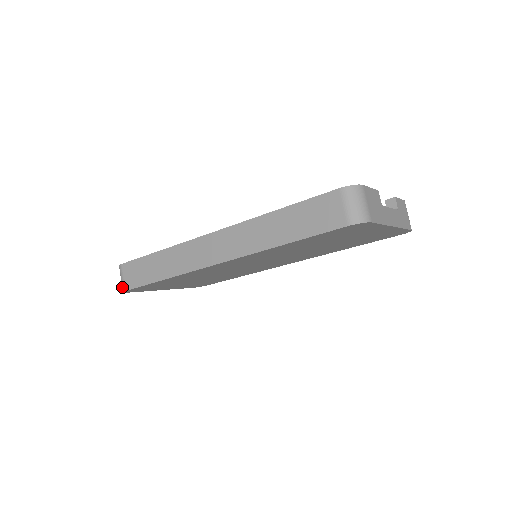
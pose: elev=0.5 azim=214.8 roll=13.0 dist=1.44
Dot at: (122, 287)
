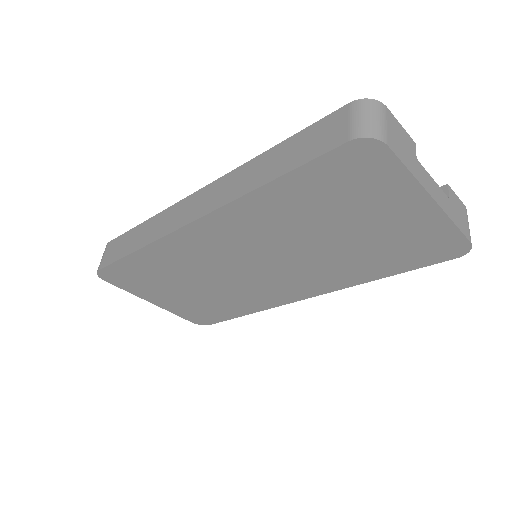
Dot at: (98, 267)
